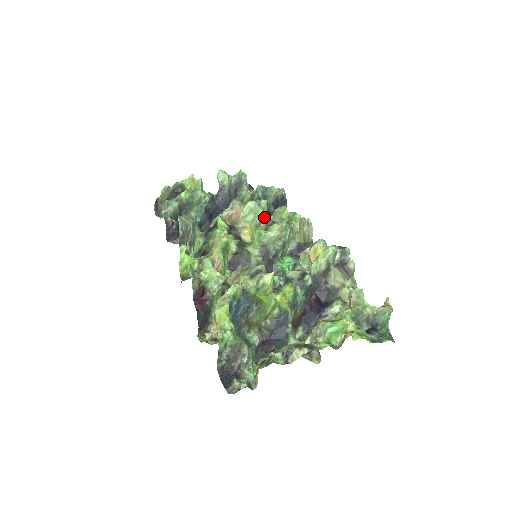
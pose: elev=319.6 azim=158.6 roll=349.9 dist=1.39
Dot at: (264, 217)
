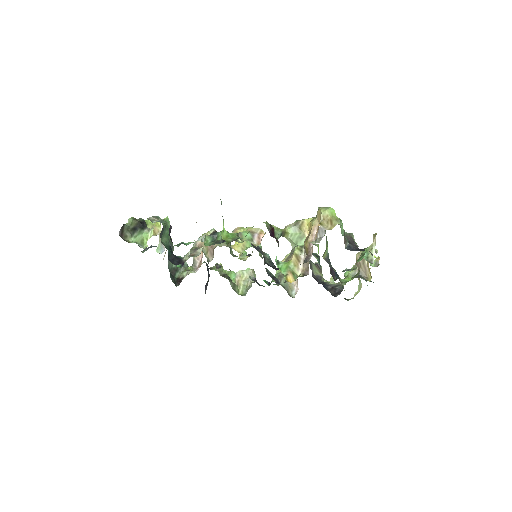
Dot at: (231, 249)
